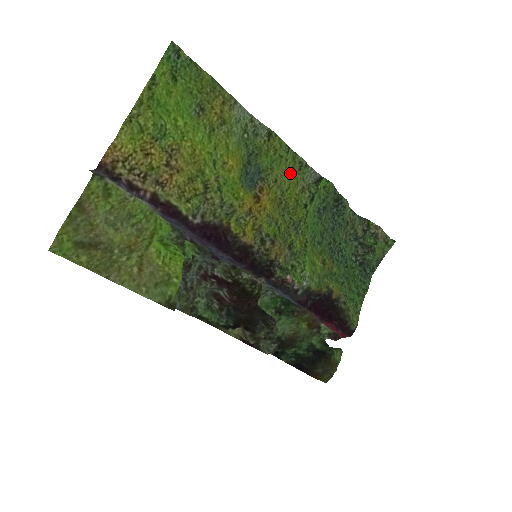
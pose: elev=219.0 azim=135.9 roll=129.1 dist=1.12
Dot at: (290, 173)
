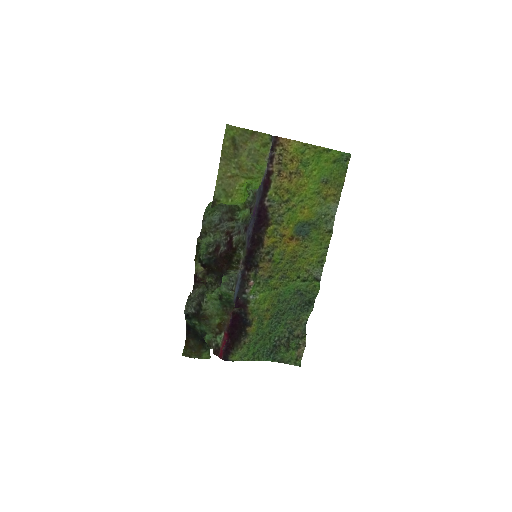
Dot at: (314, 256)
